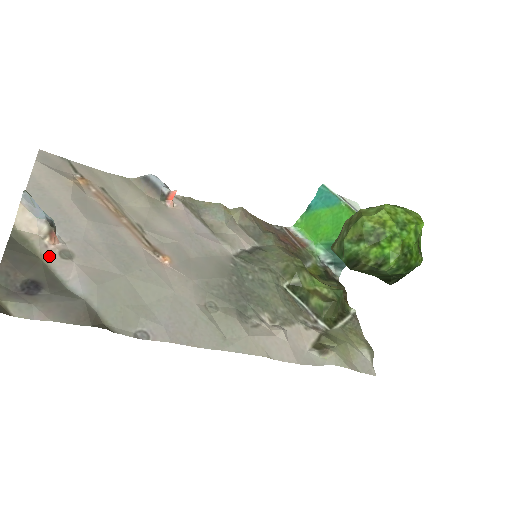
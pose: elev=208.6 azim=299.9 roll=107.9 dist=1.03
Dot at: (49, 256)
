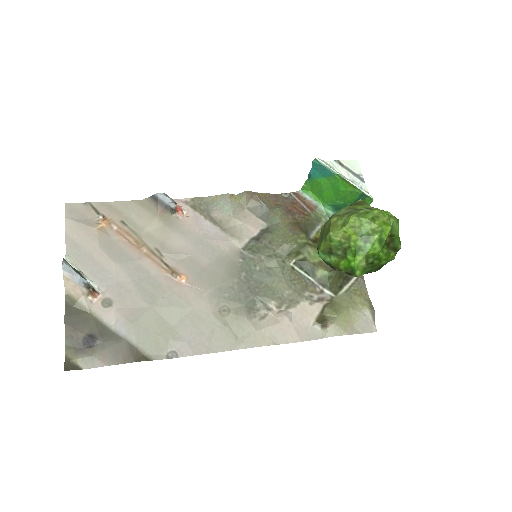
Dot at: (95, 309)
